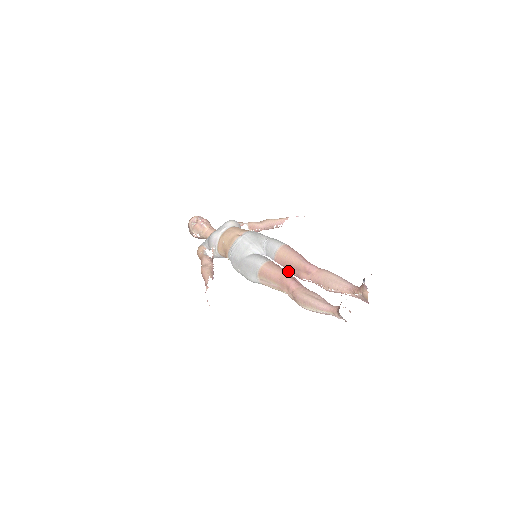
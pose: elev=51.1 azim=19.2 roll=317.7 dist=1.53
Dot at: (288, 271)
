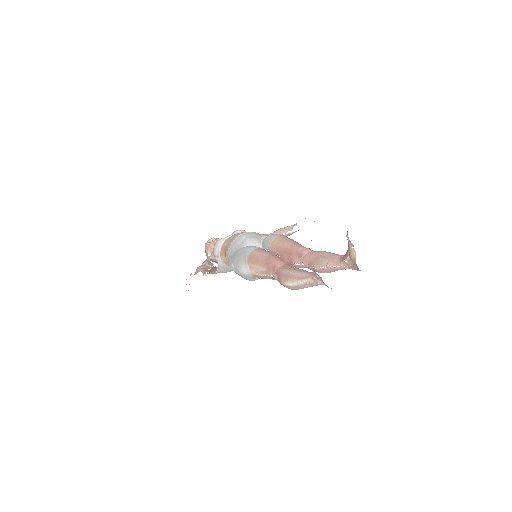
Dot at: occluded
